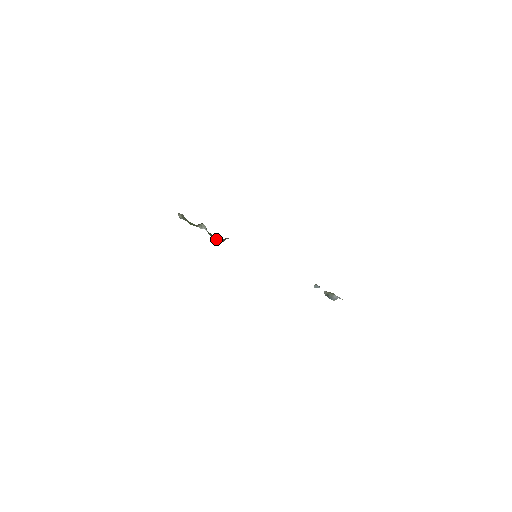
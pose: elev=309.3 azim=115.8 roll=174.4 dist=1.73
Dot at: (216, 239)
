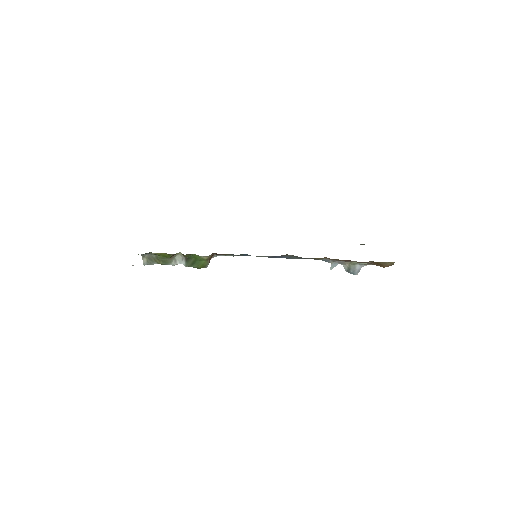
Dot at: (198, 266)
